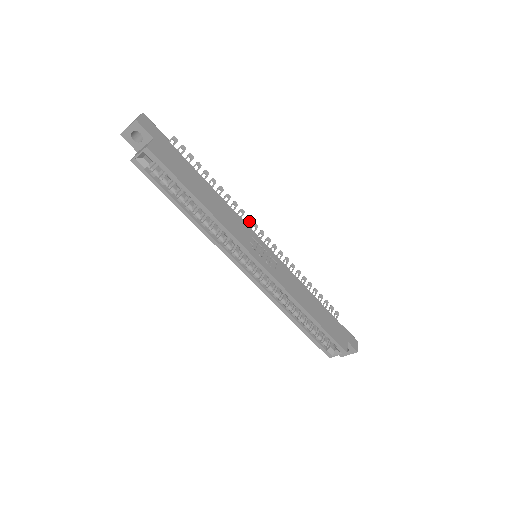
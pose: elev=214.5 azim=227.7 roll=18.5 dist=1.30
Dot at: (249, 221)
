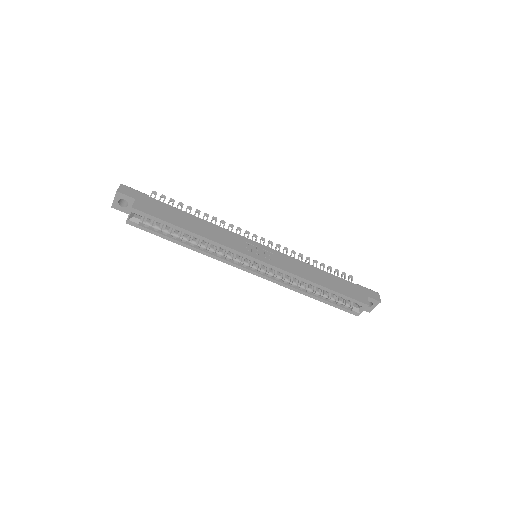
Dot at: (240, 231)
